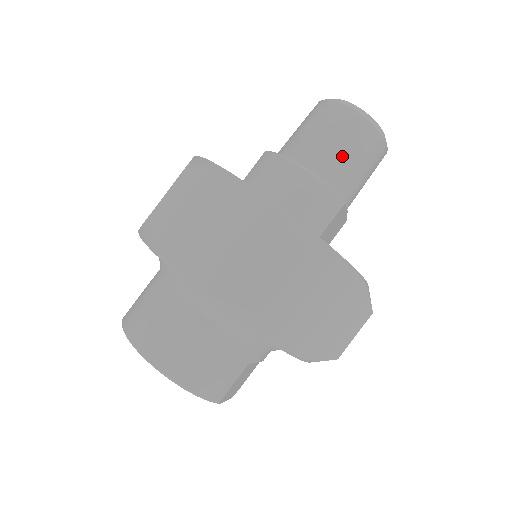
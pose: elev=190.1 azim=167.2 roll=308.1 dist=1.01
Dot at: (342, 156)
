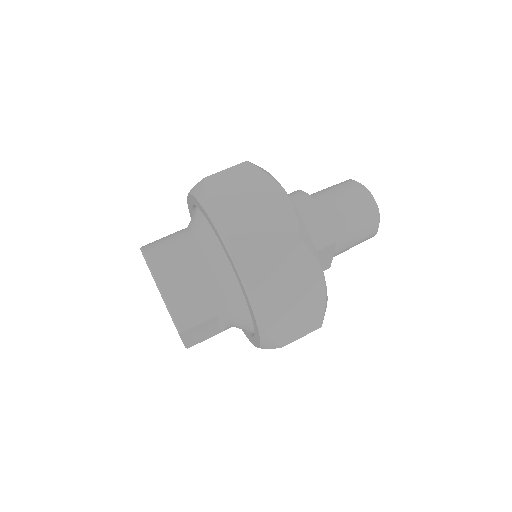
Dot at: (347, 213)
